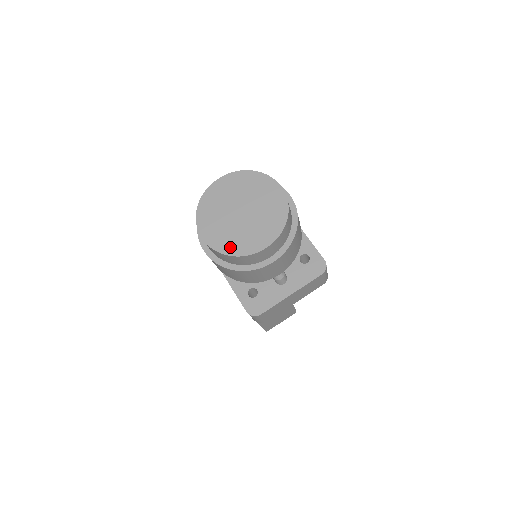
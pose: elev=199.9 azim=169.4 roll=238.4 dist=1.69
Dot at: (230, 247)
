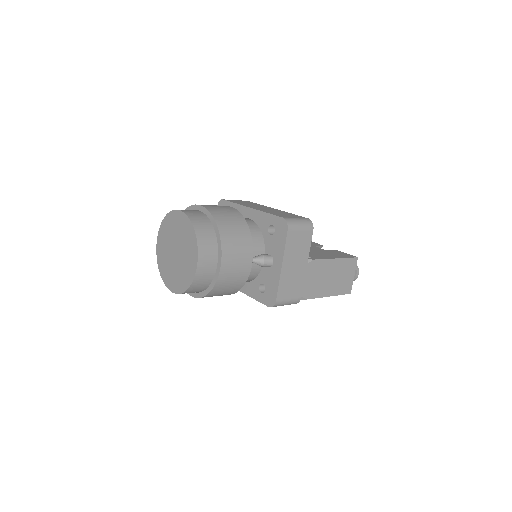
Dot at: (184, 283)
